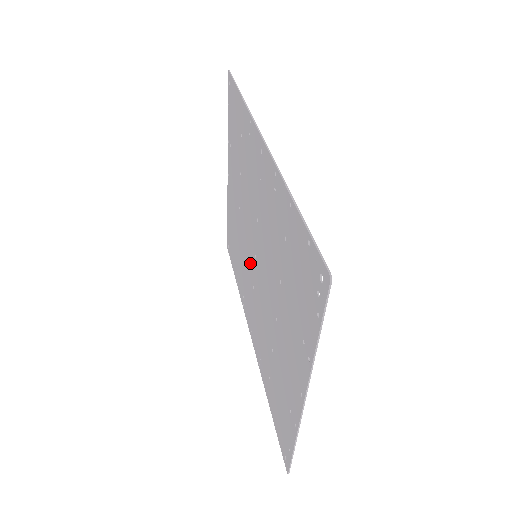
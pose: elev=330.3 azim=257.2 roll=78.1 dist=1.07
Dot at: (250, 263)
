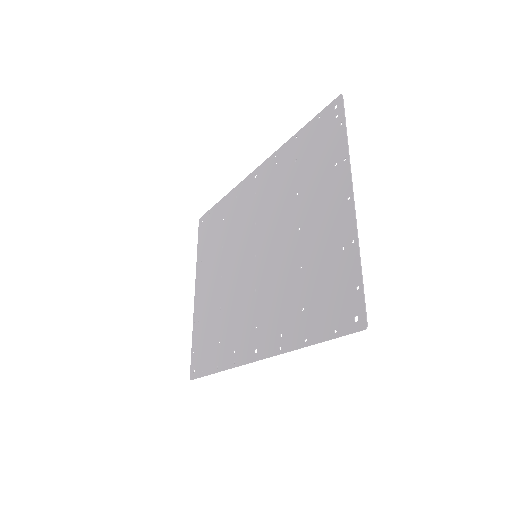
Dot at: (247, 281)
